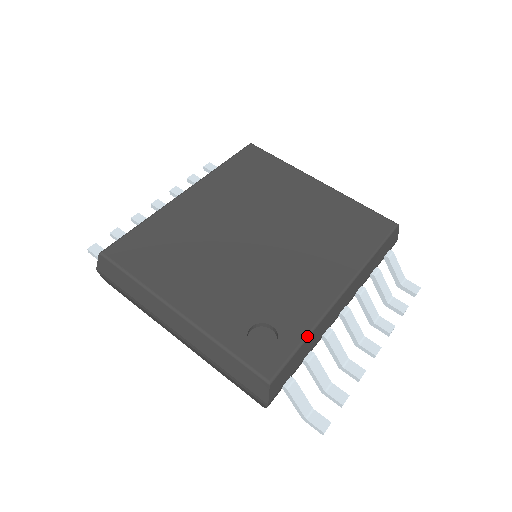
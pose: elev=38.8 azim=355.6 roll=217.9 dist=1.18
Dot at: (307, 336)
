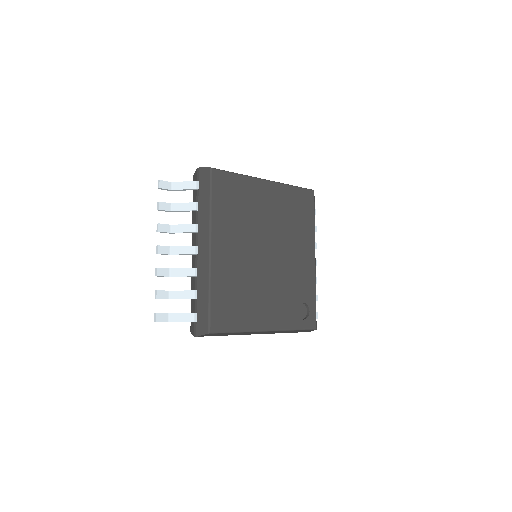
Dot at: occluded
